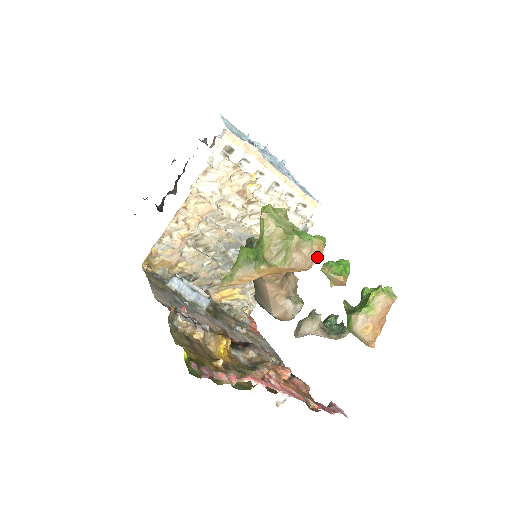
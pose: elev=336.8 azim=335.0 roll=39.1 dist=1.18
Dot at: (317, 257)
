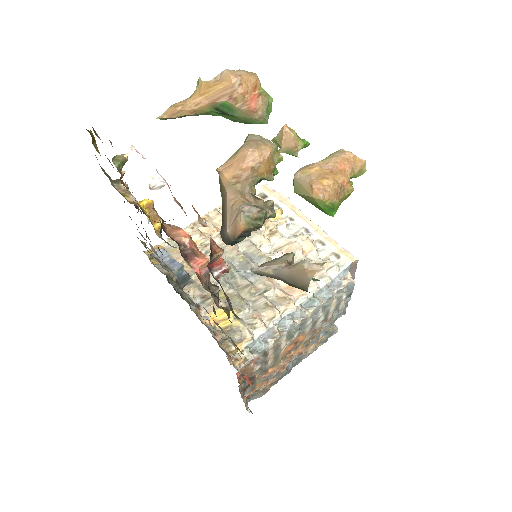
Dot at: (247, 80)
